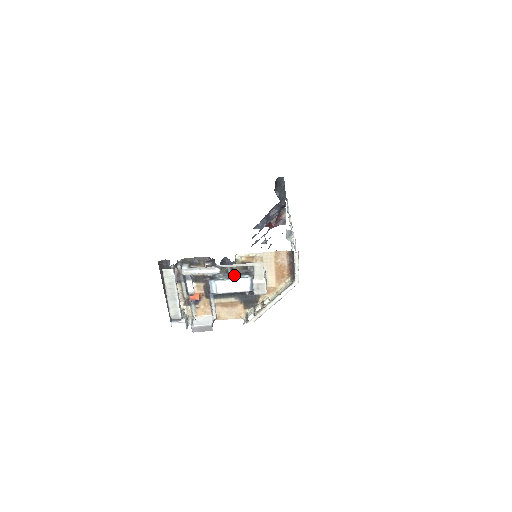
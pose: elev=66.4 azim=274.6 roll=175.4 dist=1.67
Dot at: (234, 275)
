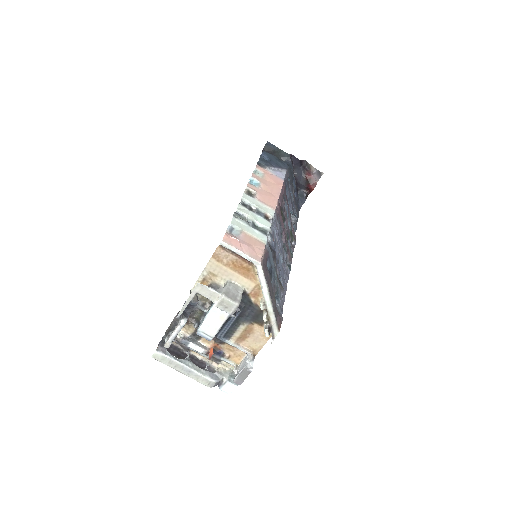
Dot at: occluded
